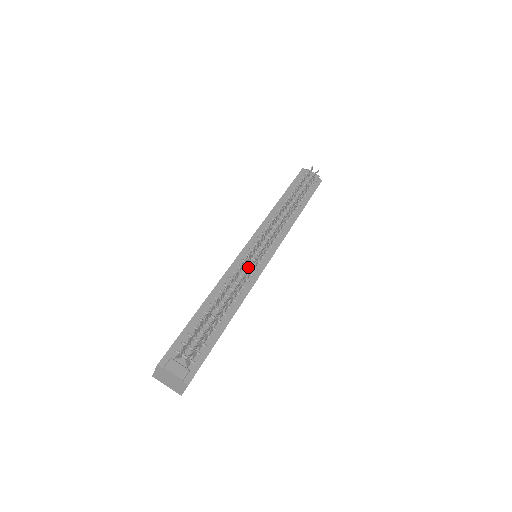
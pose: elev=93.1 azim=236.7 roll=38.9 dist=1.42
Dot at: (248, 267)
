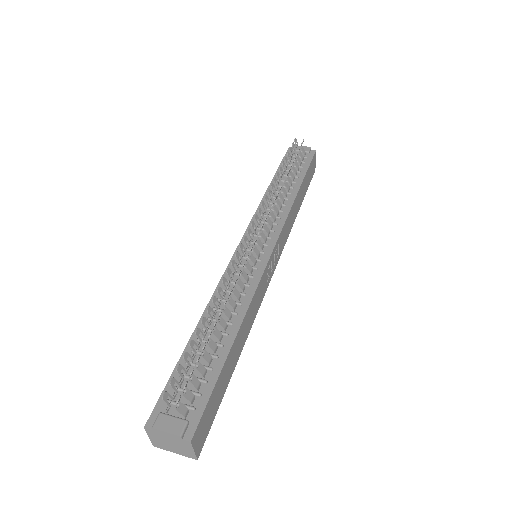
Dot at: (245, 270)
